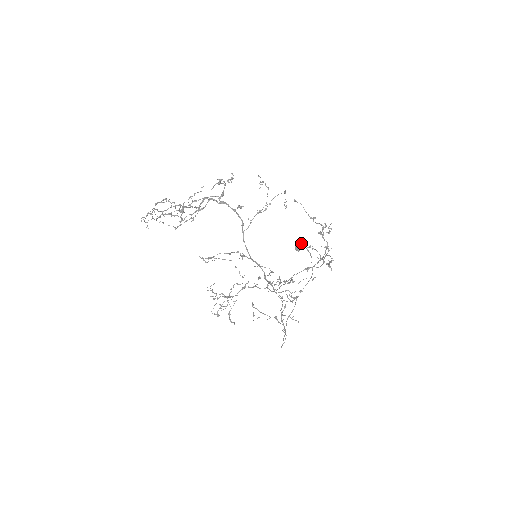
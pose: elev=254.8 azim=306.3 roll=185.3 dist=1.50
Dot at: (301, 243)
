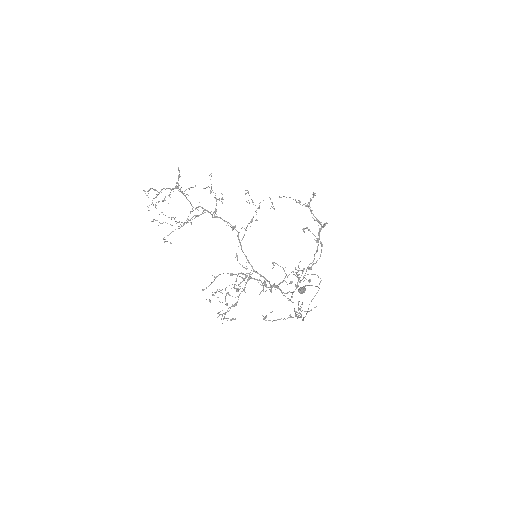
Dot at: occluded
